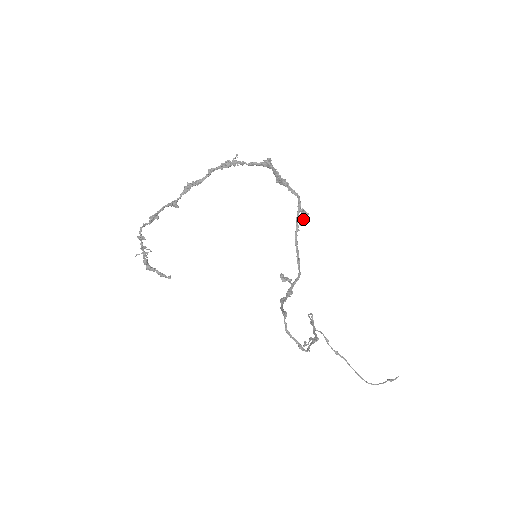
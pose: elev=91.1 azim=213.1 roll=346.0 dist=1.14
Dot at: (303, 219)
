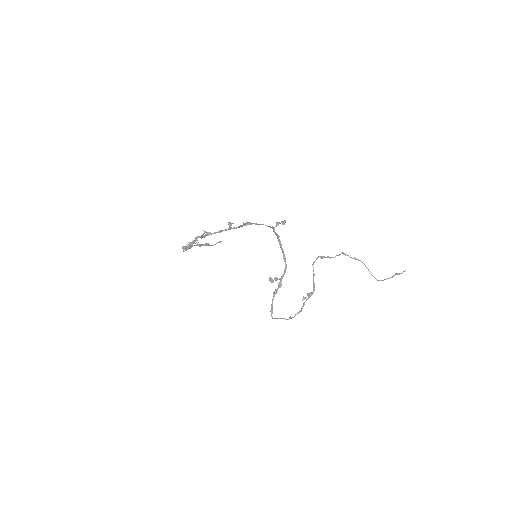
Dot at: occluded
